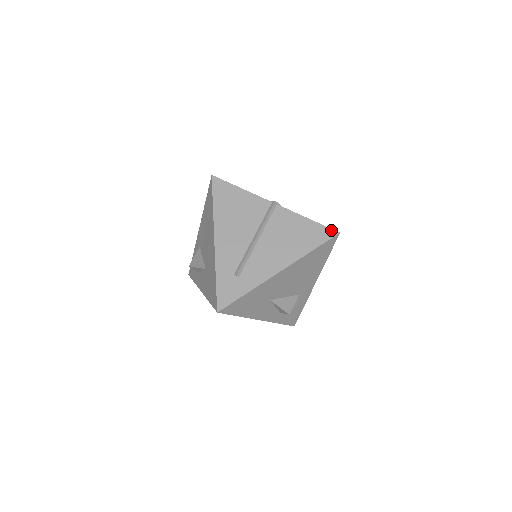
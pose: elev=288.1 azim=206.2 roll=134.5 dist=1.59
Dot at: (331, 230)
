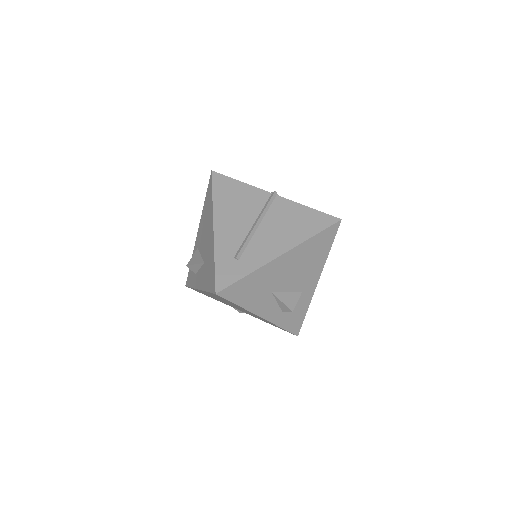
Dot at: (332, 217)
